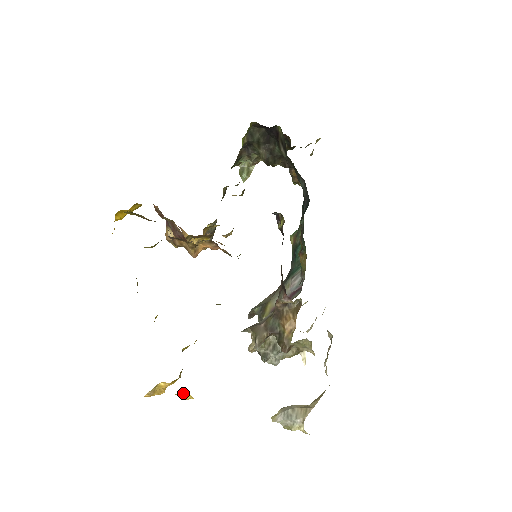
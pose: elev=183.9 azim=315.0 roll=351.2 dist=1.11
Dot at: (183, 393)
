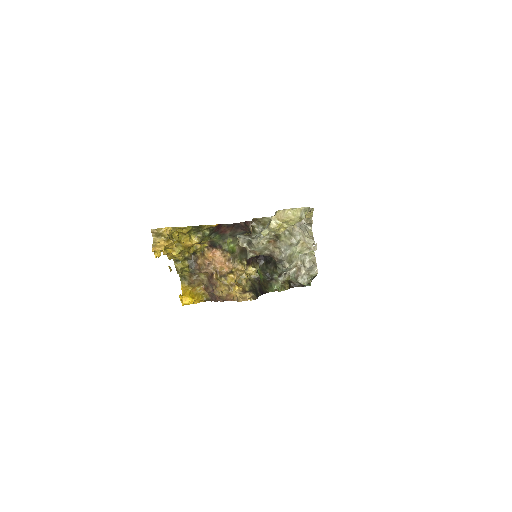
Dot at: (166, 232)
